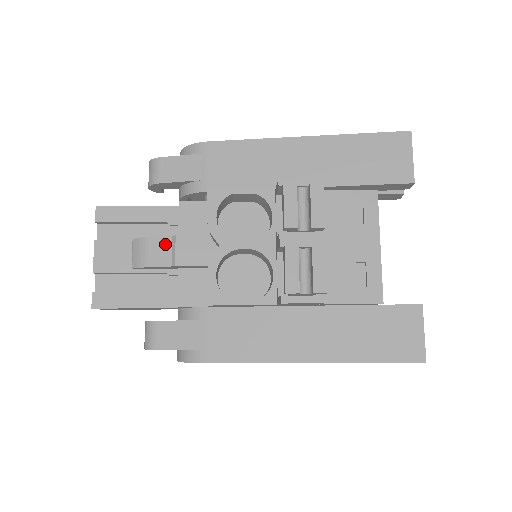
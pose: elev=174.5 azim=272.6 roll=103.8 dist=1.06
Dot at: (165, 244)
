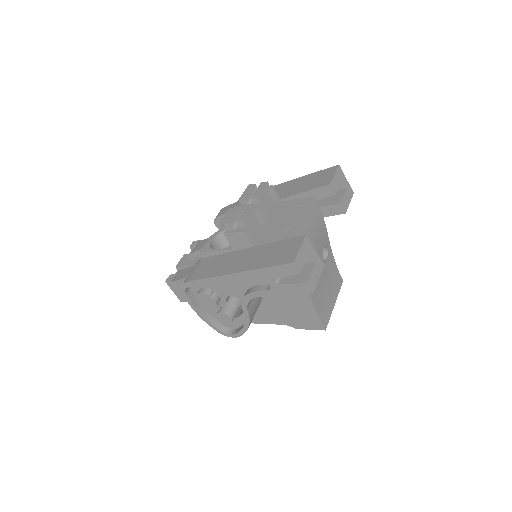
Dot at: (206, 241)
